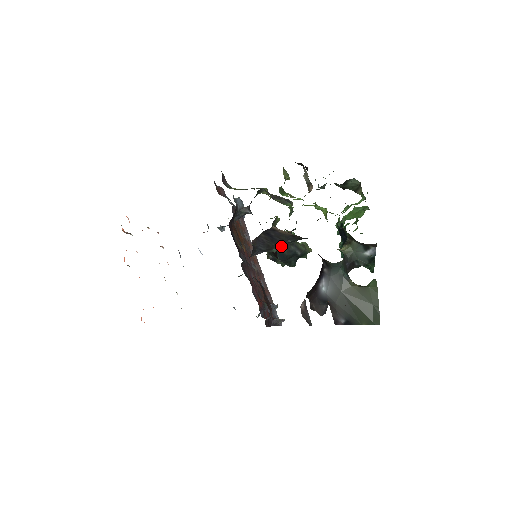
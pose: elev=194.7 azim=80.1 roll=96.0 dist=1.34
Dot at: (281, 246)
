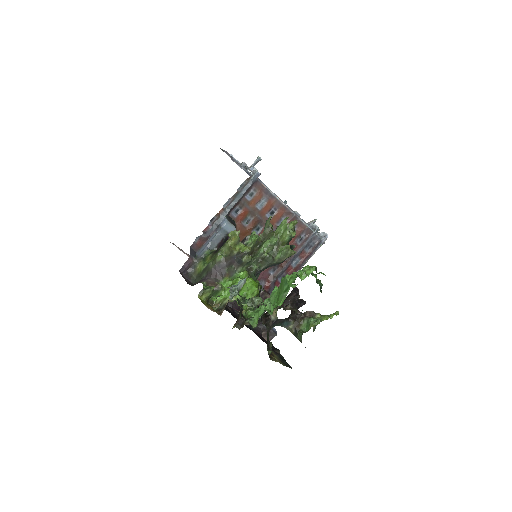
Dot at: occluded
